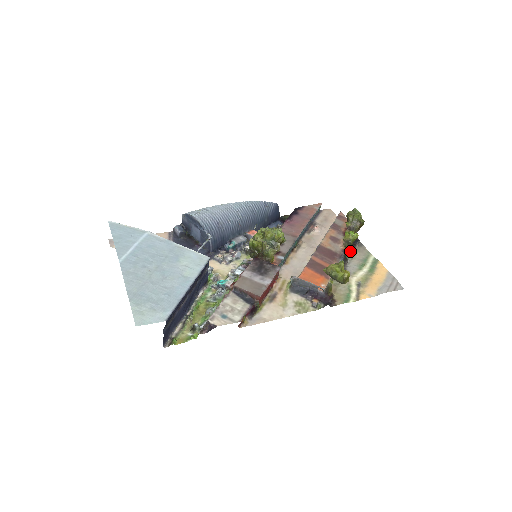
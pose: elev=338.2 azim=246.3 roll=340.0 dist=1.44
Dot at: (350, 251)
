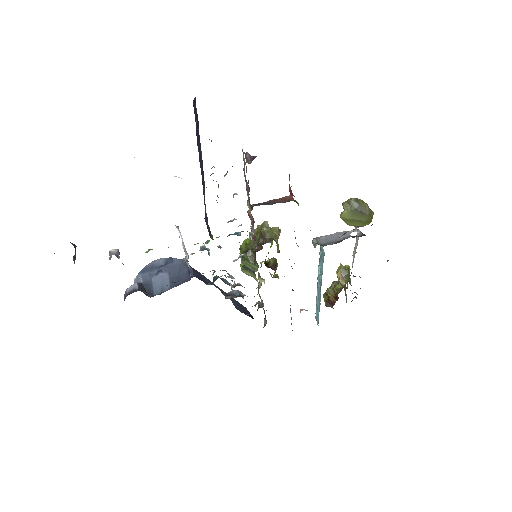
Dot at: (354, 292)
